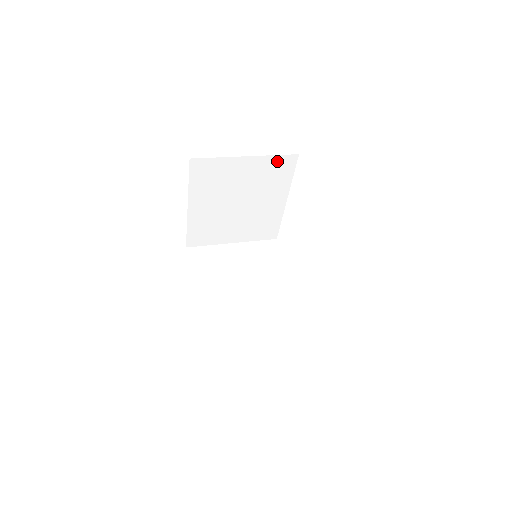
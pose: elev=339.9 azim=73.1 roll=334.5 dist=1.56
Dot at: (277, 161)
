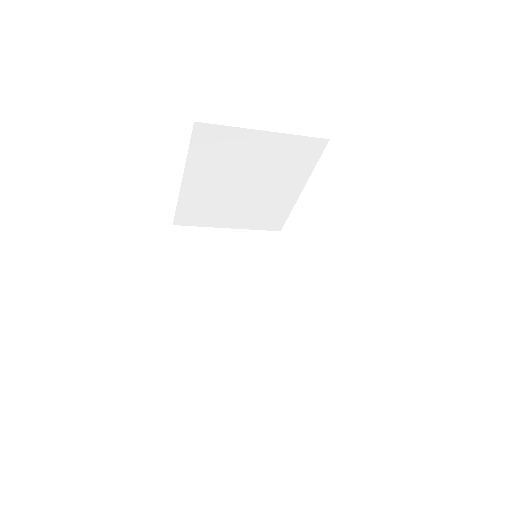
Dot at: (301, 143)
